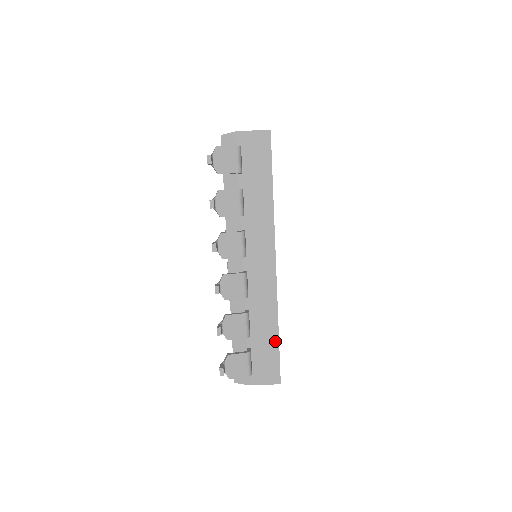
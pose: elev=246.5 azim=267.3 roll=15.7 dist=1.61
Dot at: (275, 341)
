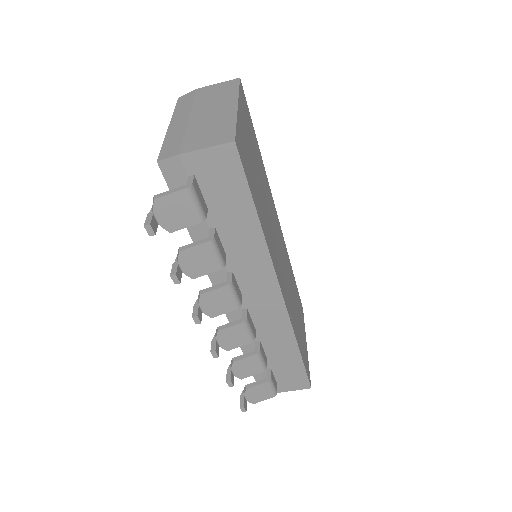
Dot at: (298, 360)
